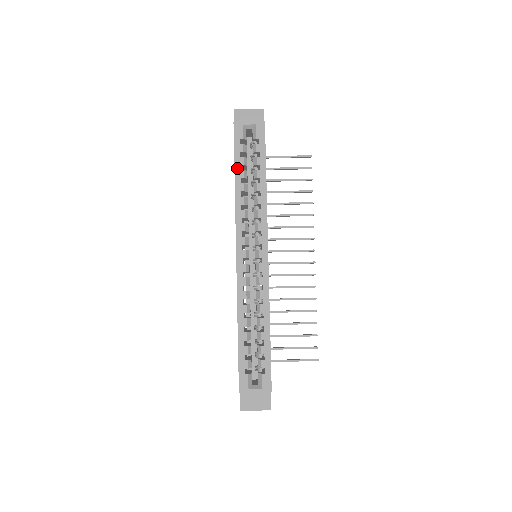
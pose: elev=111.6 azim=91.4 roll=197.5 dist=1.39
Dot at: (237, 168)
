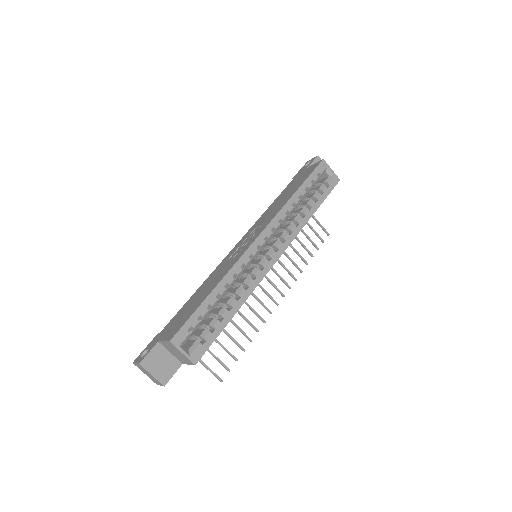
Dot at: (304, 186)
